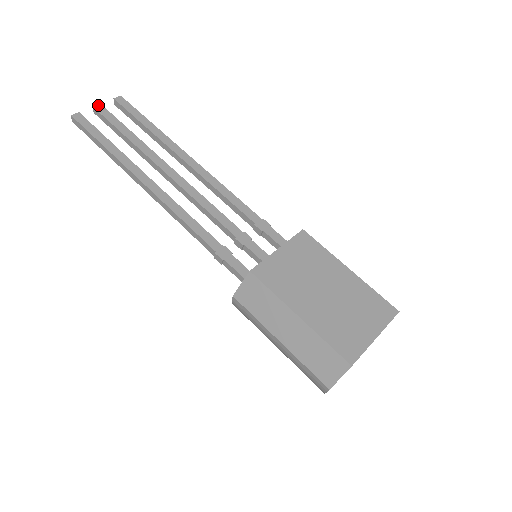
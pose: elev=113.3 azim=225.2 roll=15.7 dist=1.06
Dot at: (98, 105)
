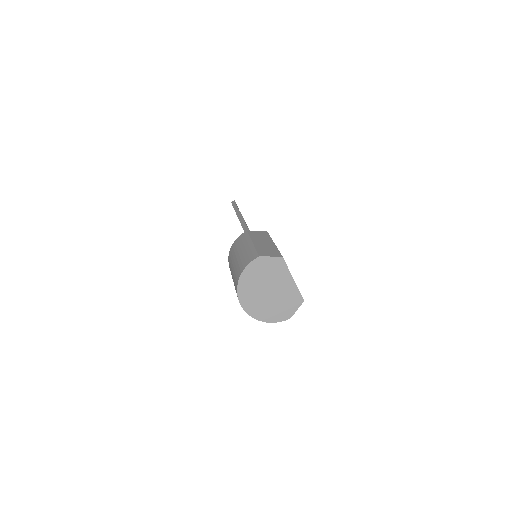
Dot at: occluded
